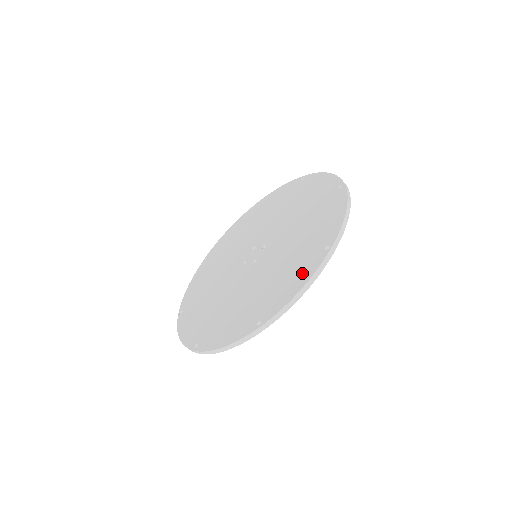
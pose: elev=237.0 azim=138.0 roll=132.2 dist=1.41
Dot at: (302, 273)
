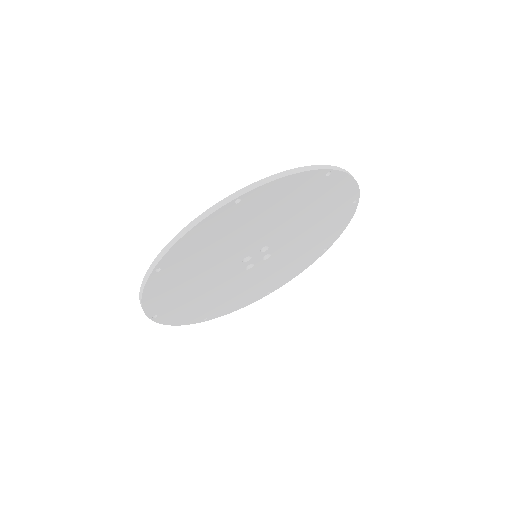
Dot at: occluded
